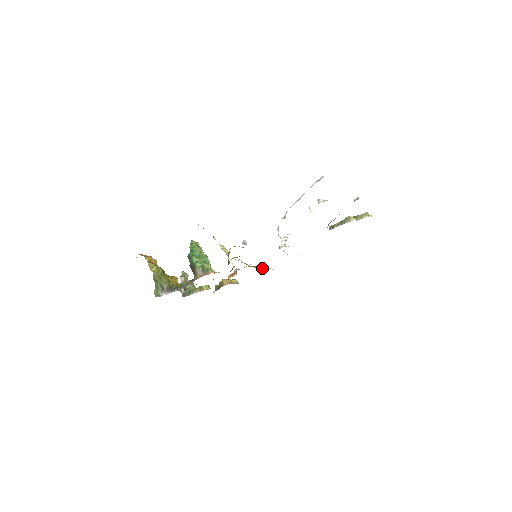
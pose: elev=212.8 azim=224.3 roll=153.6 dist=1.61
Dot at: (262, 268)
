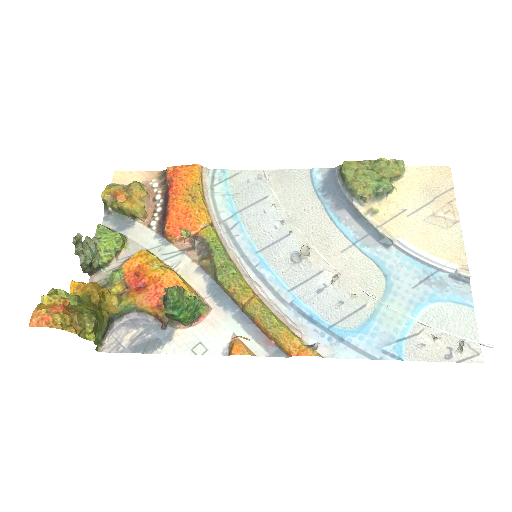
Dot at: (210, 197)
